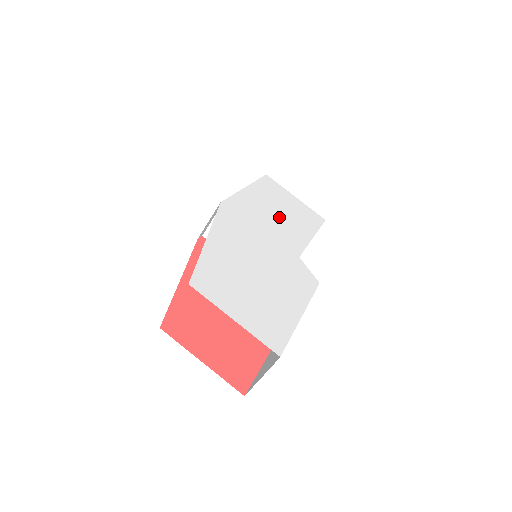
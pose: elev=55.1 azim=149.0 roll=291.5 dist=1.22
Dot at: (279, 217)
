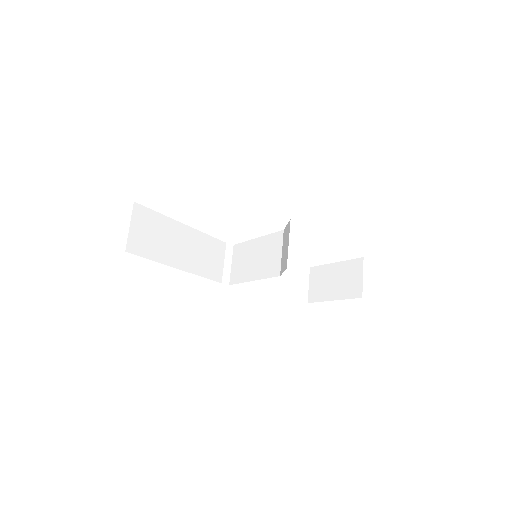
Dot at: occluded
